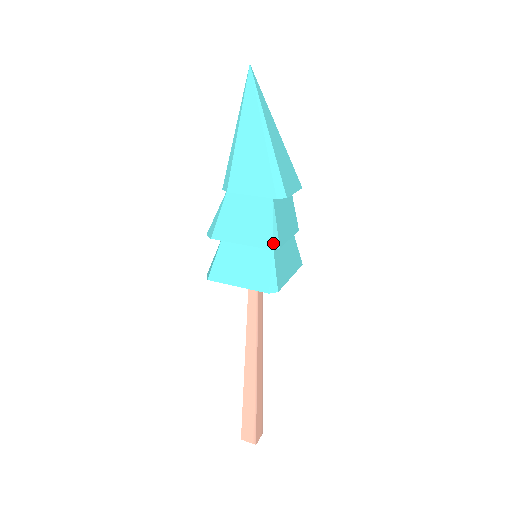
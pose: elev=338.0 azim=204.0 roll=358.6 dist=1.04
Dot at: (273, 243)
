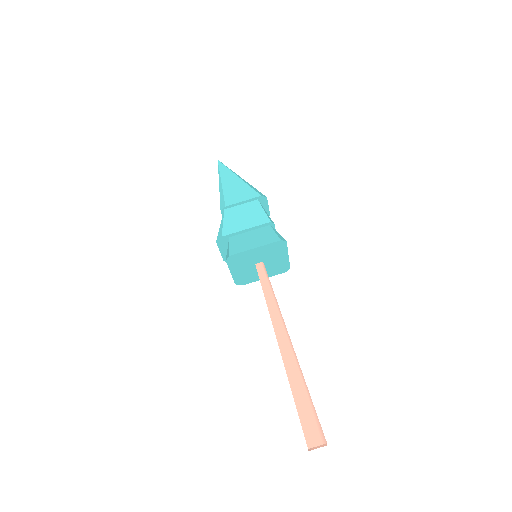
Dot at: (269, 219)
